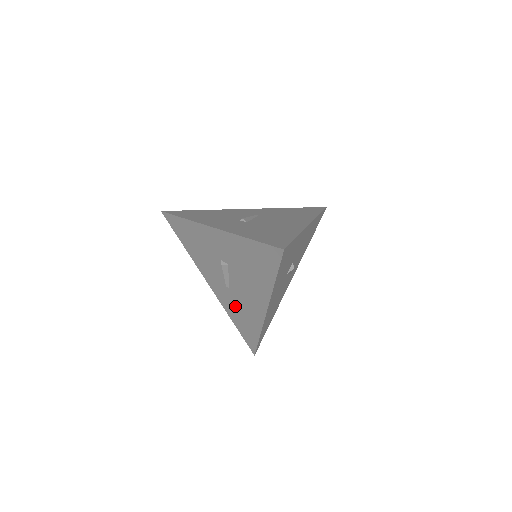
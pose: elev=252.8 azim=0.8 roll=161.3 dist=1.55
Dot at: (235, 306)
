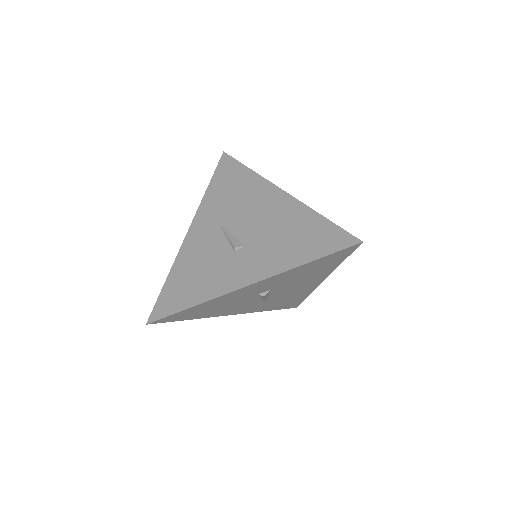
Dot at: (275, 303)
